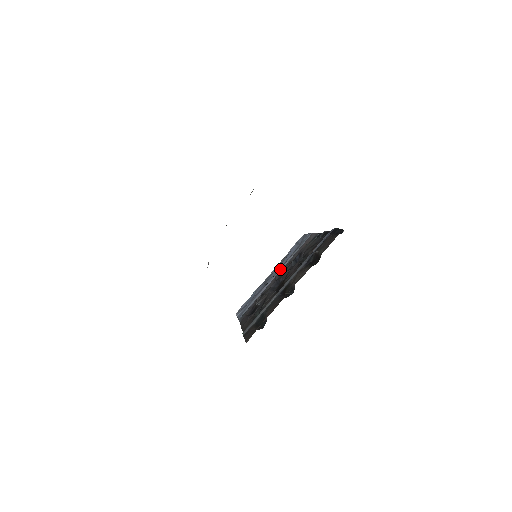
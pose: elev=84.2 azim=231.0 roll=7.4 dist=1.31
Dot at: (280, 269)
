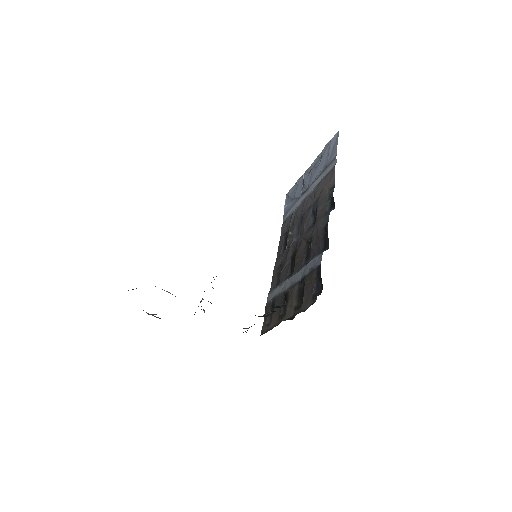
Dot at: (310, 189)
